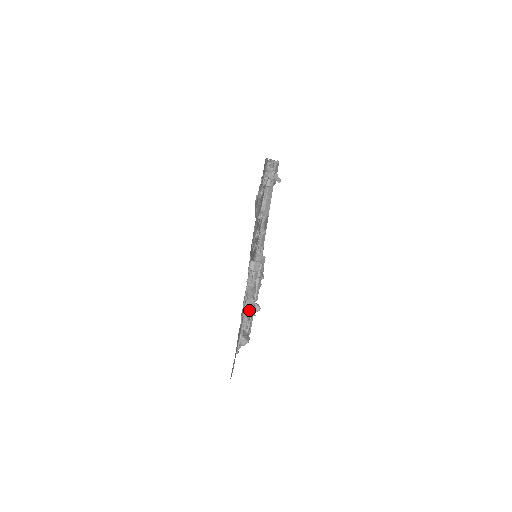
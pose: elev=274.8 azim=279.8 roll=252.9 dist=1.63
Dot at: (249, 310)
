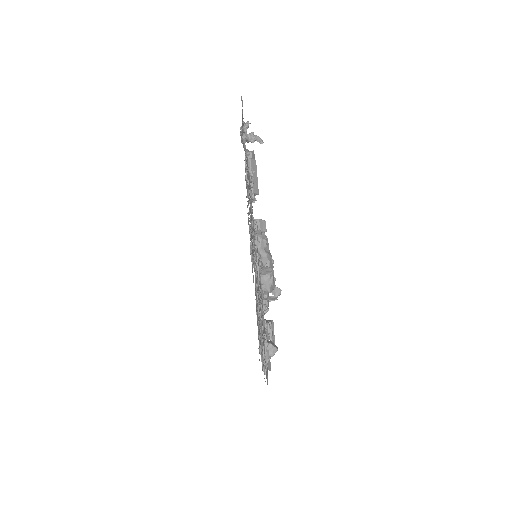
Dot at: (268, 281)
